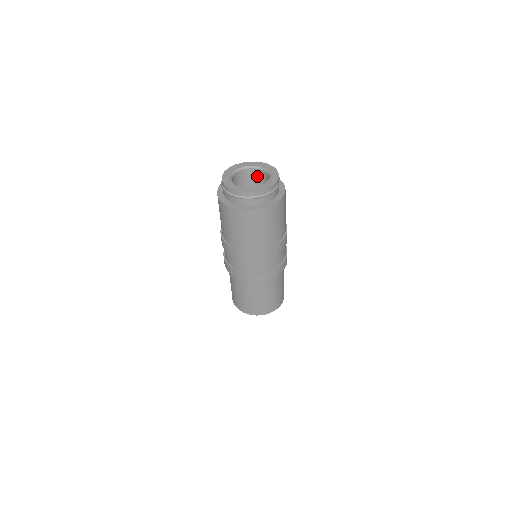
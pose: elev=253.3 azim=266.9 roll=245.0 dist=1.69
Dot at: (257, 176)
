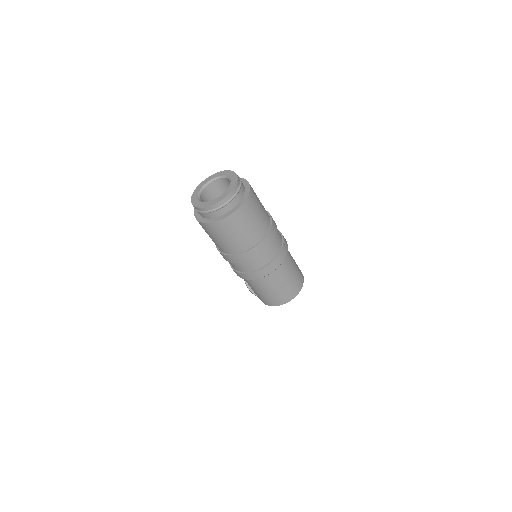
Dot at: (216, 188)
